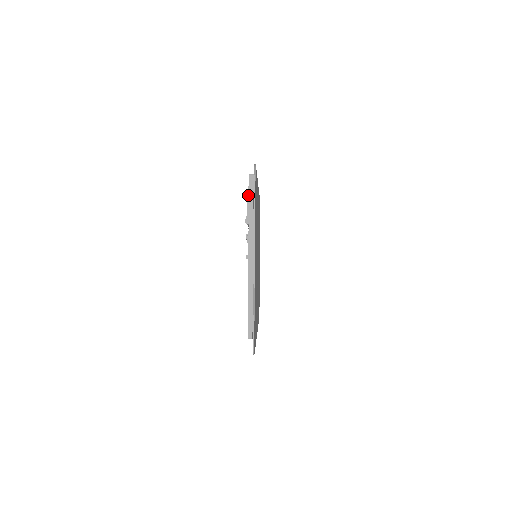
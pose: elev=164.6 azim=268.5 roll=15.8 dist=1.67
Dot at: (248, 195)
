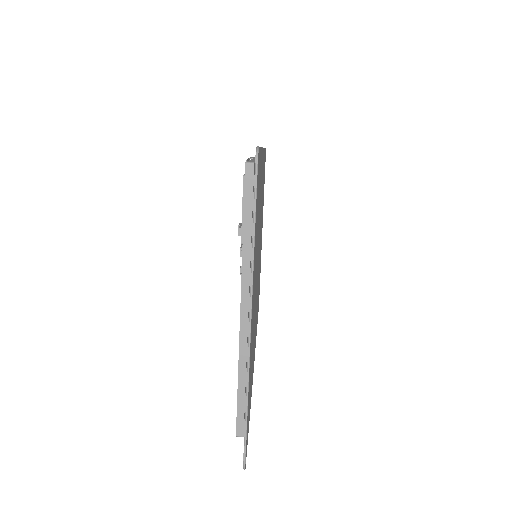
Dot at: (243, 193)
